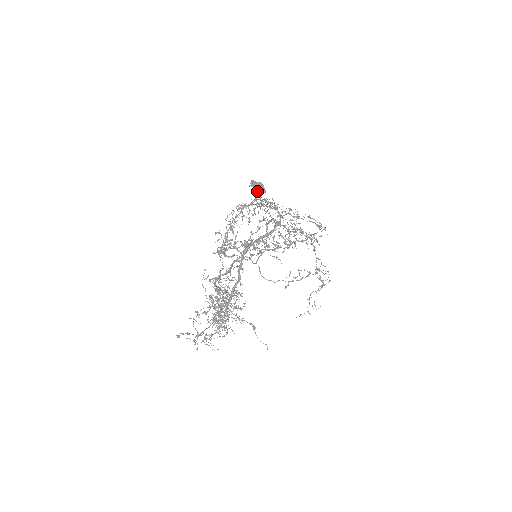
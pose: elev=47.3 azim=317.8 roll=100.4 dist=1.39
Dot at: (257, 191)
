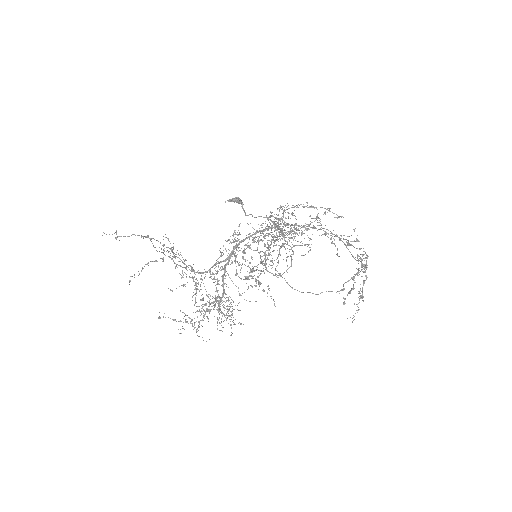
Dot at: (229, 201)
